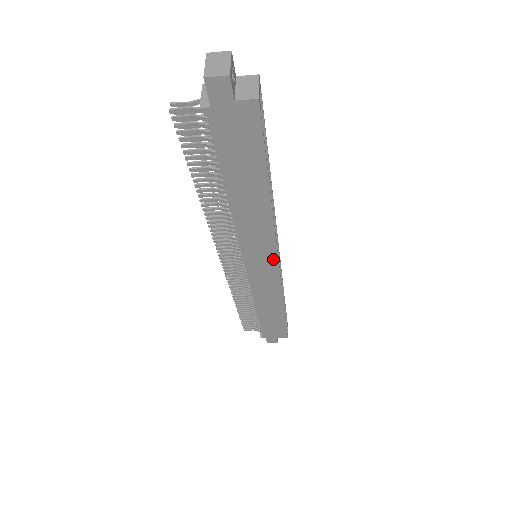
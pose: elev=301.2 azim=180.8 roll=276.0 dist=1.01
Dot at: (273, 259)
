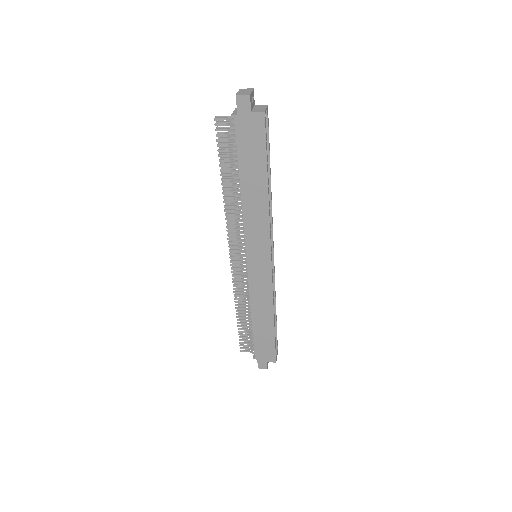
Dot at: (267, 255)
